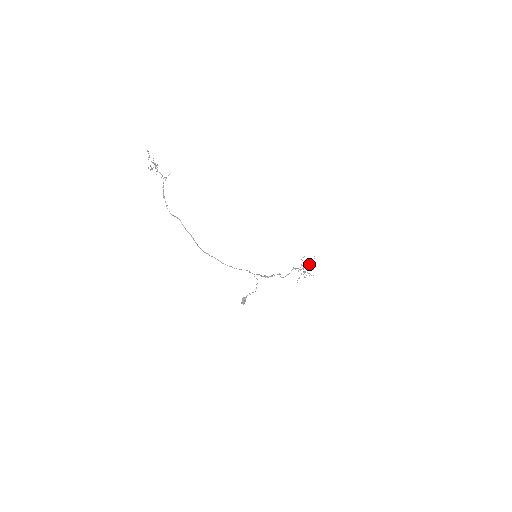
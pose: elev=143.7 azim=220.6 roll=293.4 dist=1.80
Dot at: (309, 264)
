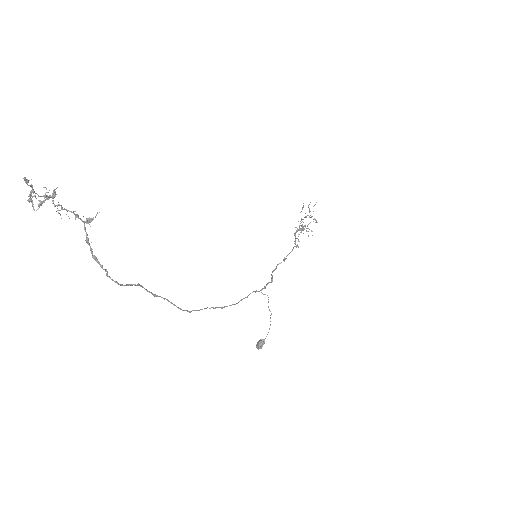
Dot at: occluded
